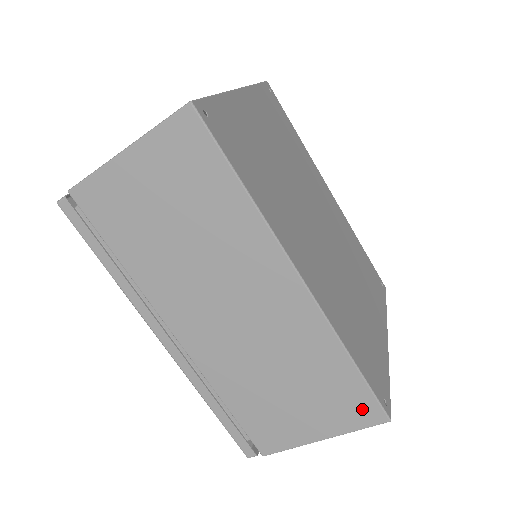
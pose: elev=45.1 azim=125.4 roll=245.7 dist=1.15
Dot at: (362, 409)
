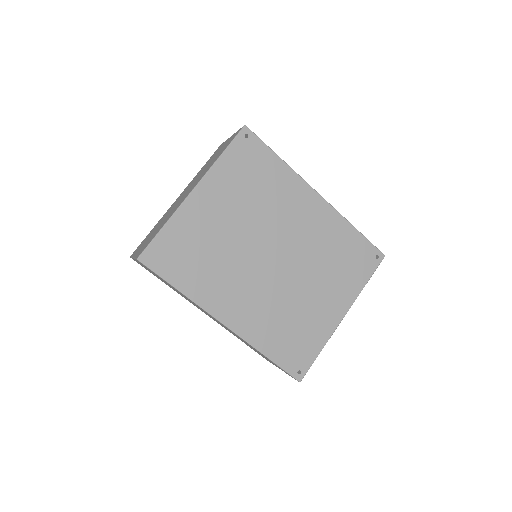
Dot at: occluded
